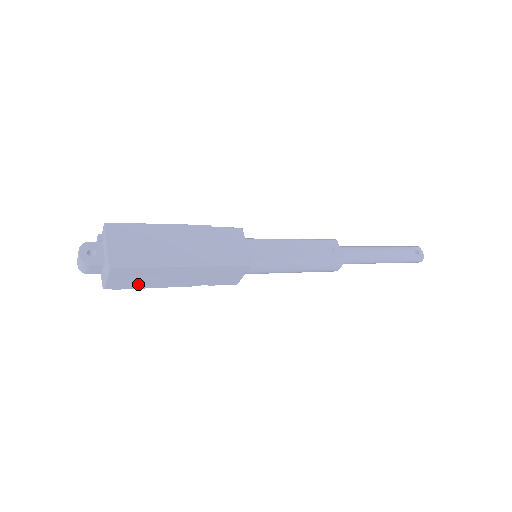
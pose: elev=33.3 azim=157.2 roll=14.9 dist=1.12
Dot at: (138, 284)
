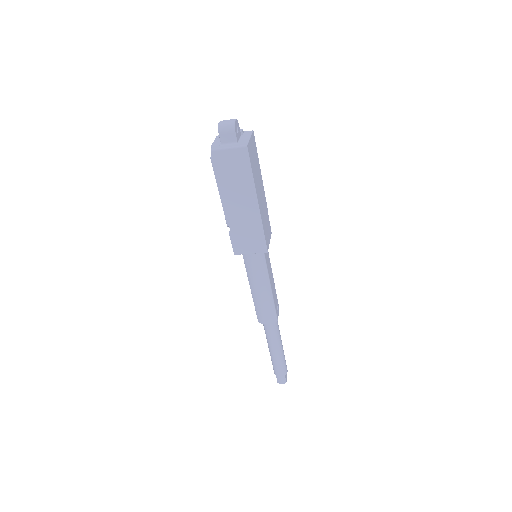
Dot at: (223, 176)
